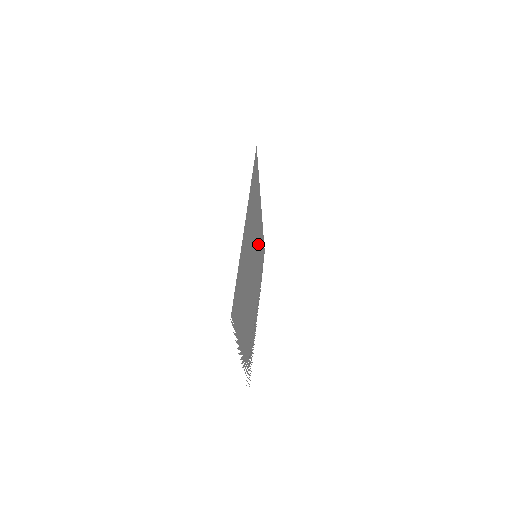
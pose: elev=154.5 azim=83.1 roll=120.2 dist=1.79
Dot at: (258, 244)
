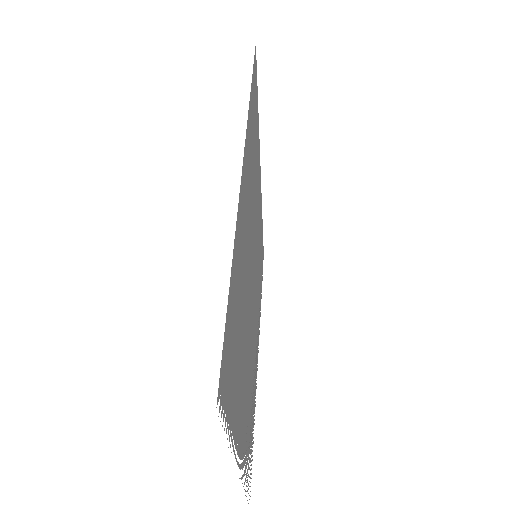
Dot at: (257, 237)
